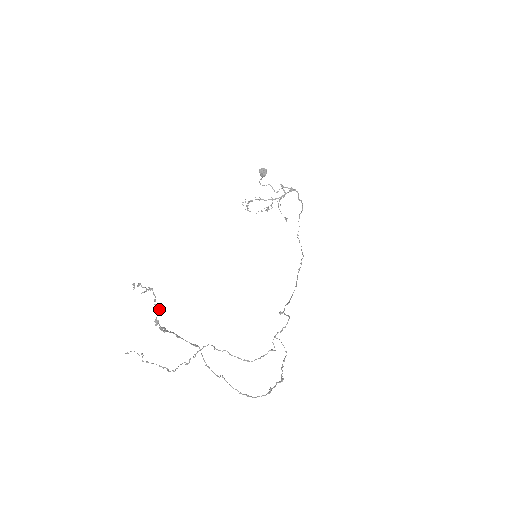
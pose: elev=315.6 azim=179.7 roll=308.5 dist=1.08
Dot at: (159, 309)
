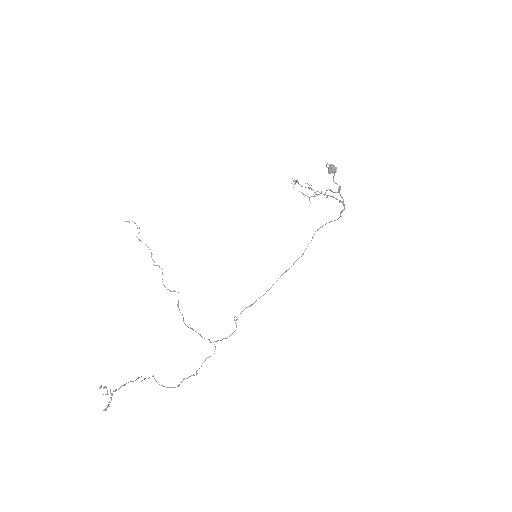
Dot at: occluded
